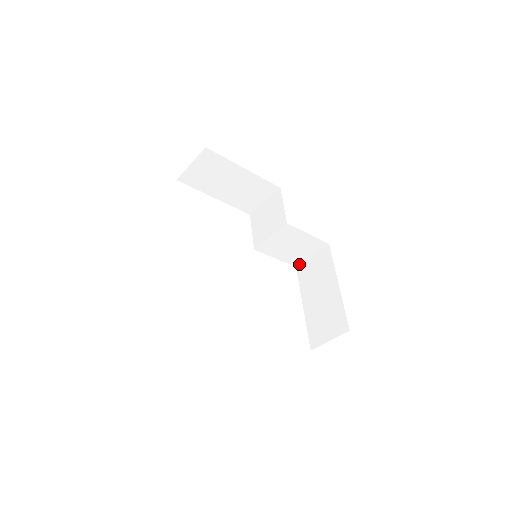
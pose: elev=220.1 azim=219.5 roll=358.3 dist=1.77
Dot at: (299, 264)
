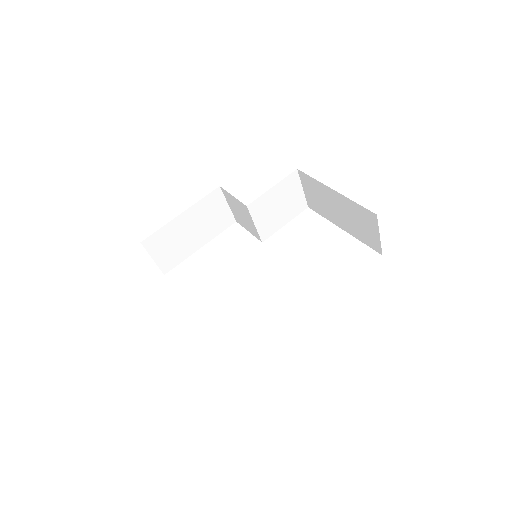
Dot at: (306, 203)
